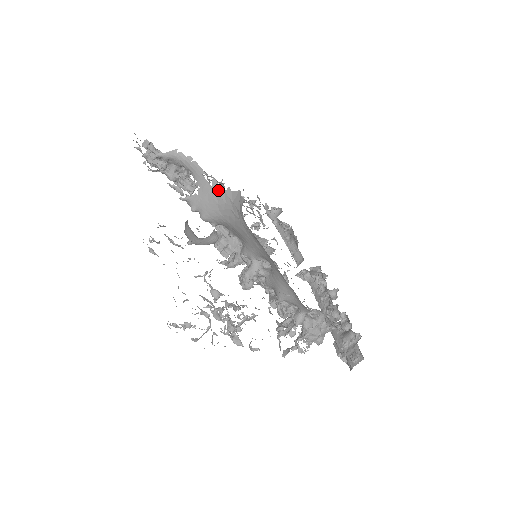
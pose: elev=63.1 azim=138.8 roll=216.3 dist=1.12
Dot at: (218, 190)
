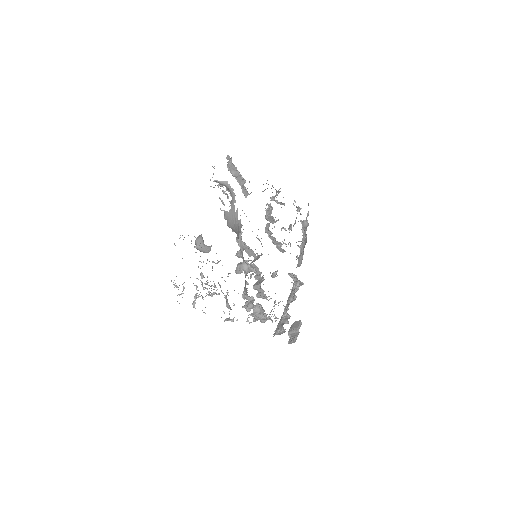
Dot at: (237, 217)
